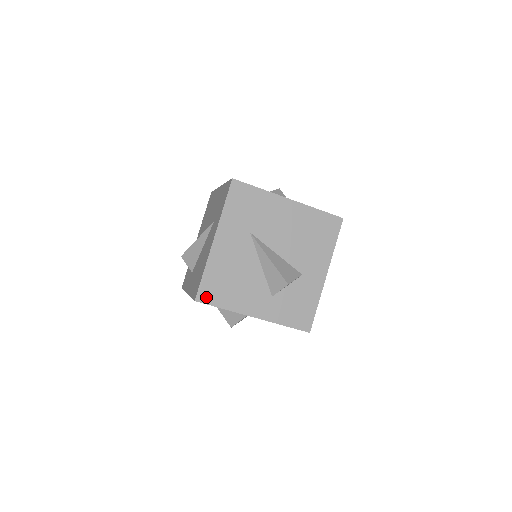
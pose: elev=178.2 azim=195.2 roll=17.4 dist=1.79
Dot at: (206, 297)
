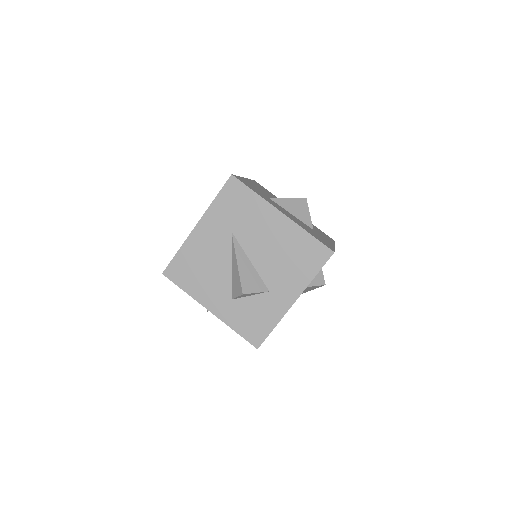
Dot at: (173, 274)
